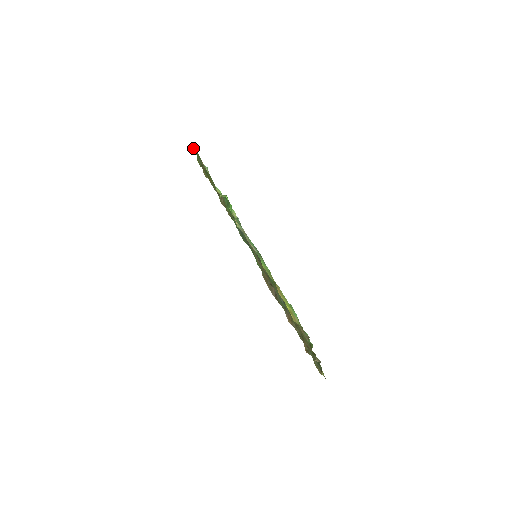
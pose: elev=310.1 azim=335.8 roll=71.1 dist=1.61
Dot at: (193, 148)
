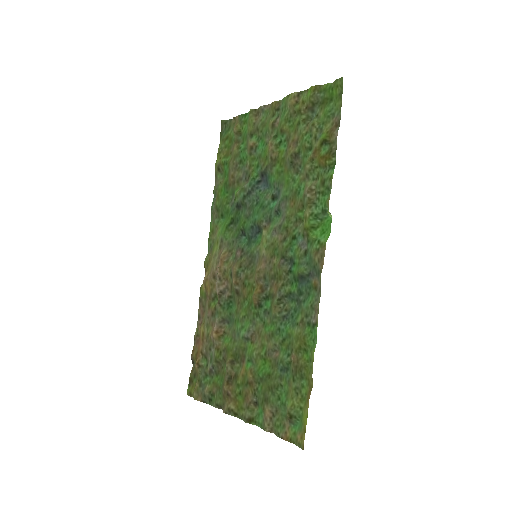
Dot at: (340, 90)
